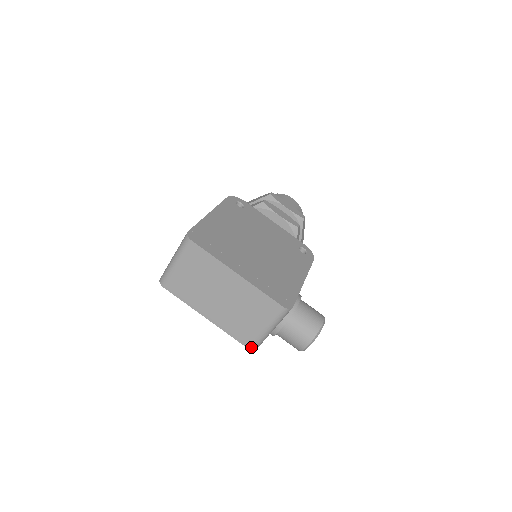
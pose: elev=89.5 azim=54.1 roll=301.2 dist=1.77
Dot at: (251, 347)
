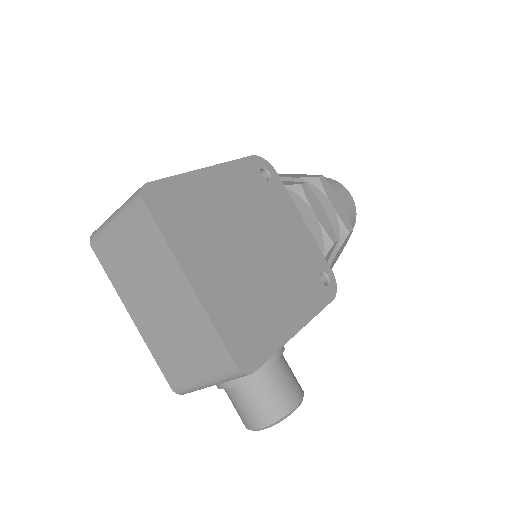
Dot at: (176, 390)
